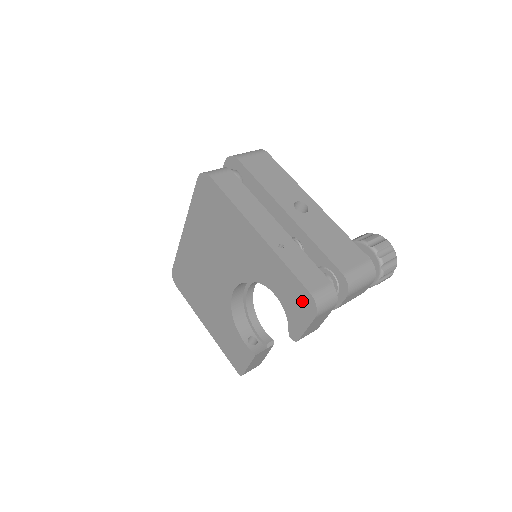
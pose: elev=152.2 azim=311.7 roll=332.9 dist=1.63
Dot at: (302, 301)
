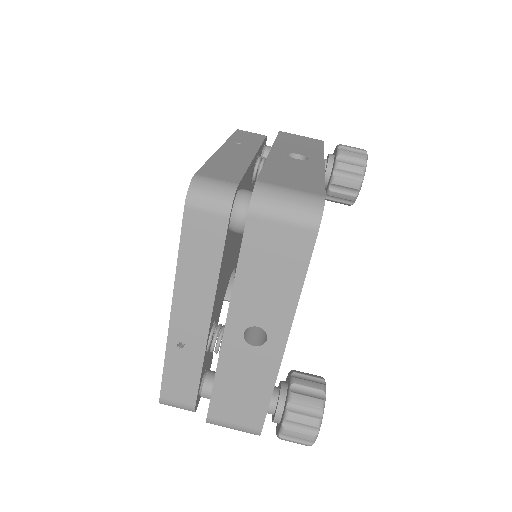
Dot at: occluded
